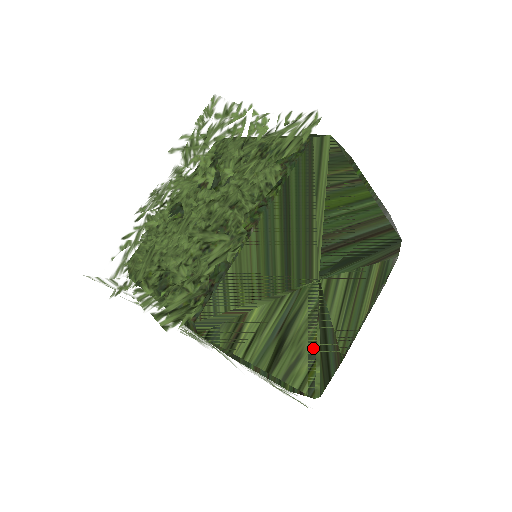
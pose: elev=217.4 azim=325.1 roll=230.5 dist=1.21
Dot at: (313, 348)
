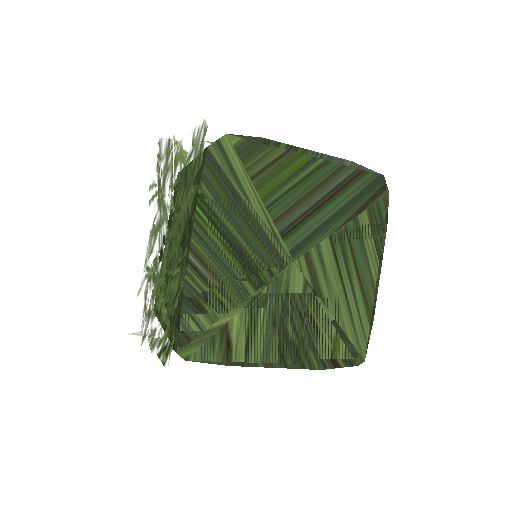
Dot at: (326, 322)
